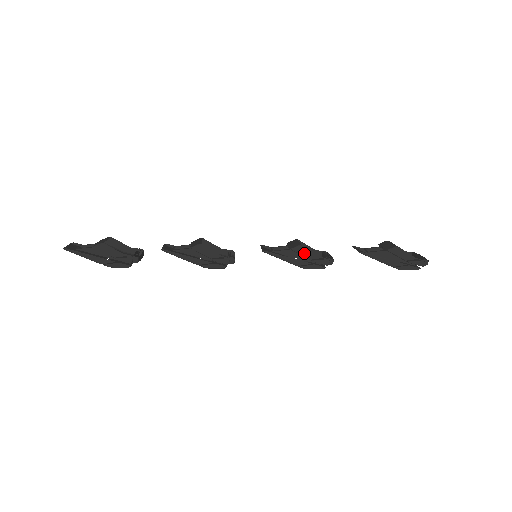
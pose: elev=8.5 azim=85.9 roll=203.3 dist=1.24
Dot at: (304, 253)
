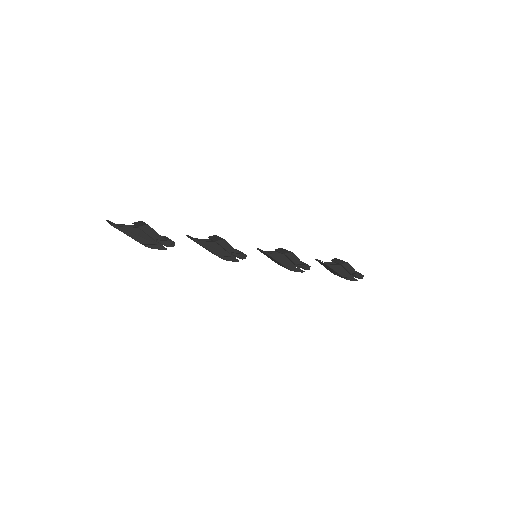
Dot at: (293, 258)
